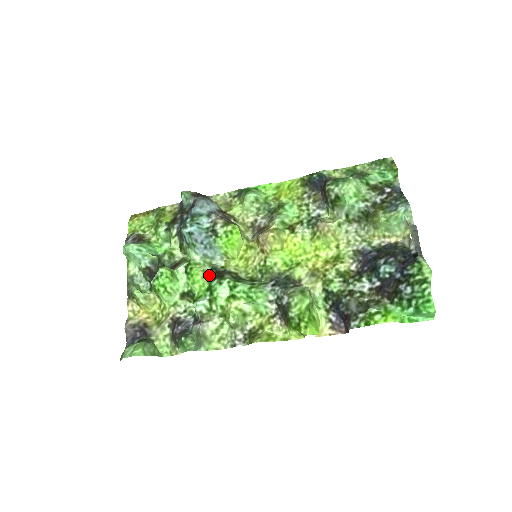
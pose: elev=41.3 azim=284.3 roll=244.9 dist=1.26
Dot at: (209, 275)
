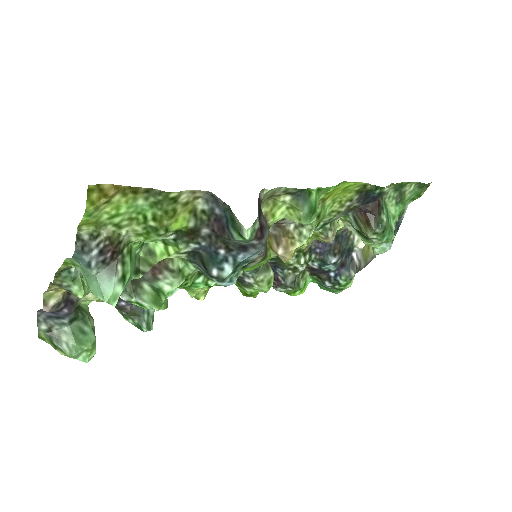
Dot at: occluded
